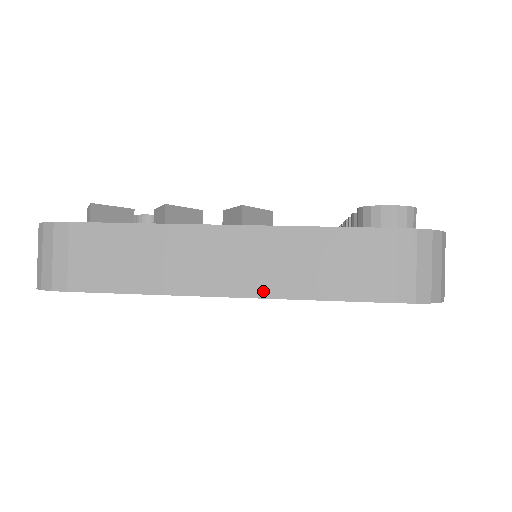
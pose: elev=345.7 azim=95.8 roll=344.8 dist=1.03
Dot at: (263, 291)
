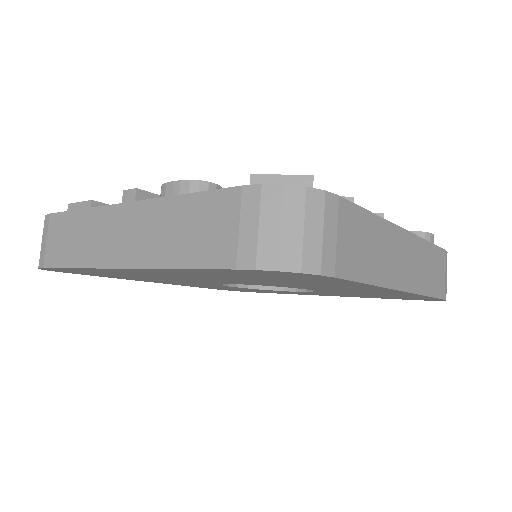
Dot at: (415, 288)
